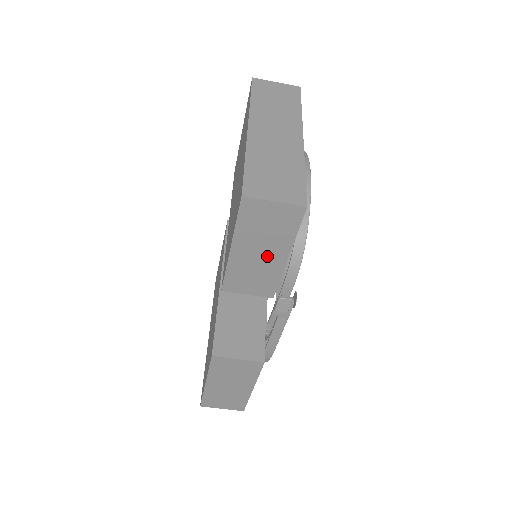
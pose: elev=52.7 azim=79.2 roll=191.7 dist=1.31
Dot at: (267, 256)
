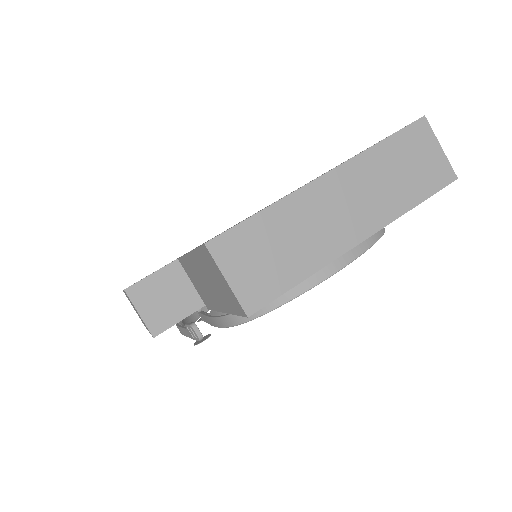
Dot at: (211, 291)
